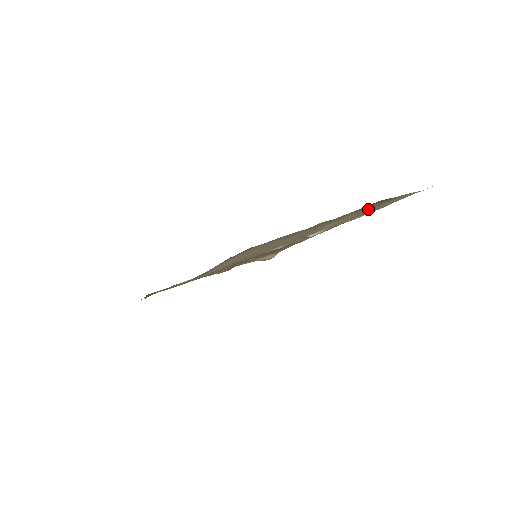
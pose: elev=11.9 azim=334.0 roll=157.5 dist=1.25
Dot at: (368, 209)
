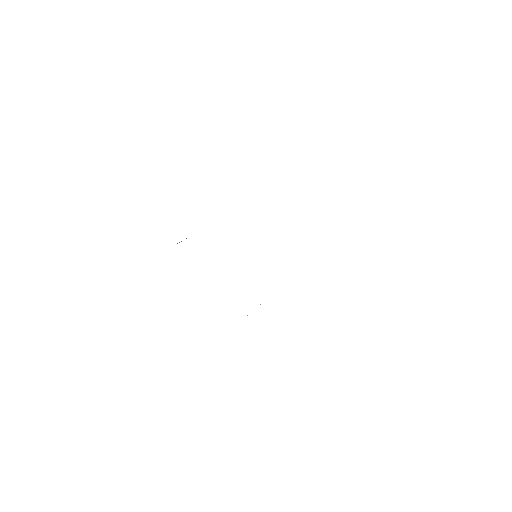
Dot at: occluded
